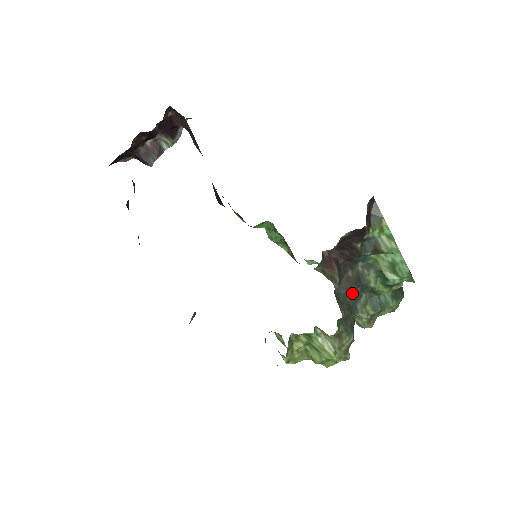
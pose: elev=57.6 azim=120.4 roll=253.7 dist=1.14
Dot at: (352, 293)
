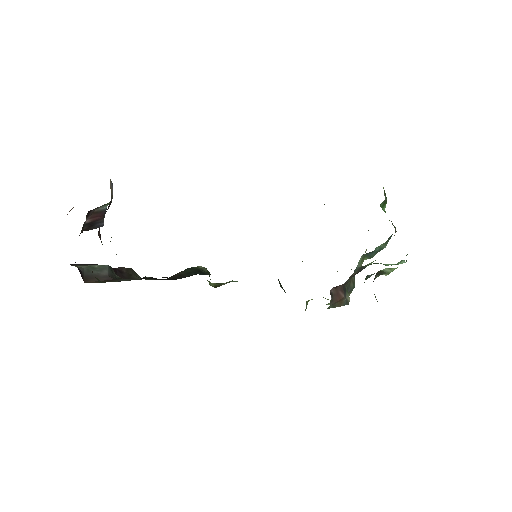
Dot at: occluded
